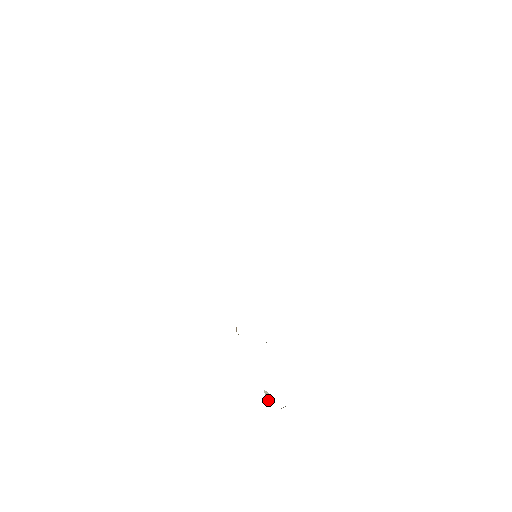
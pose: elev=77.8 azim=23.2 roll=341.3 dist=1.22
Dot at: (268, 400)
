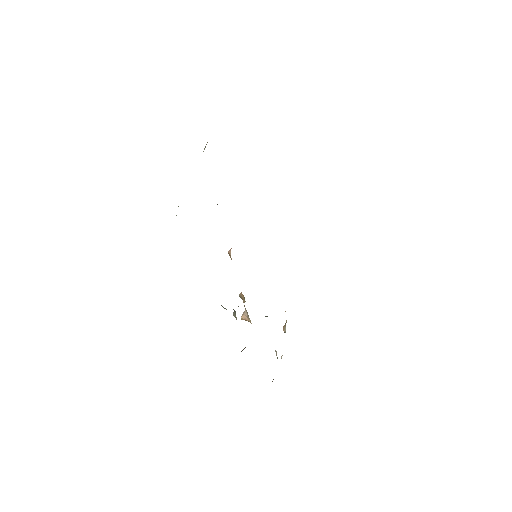
Dot at: occluded
